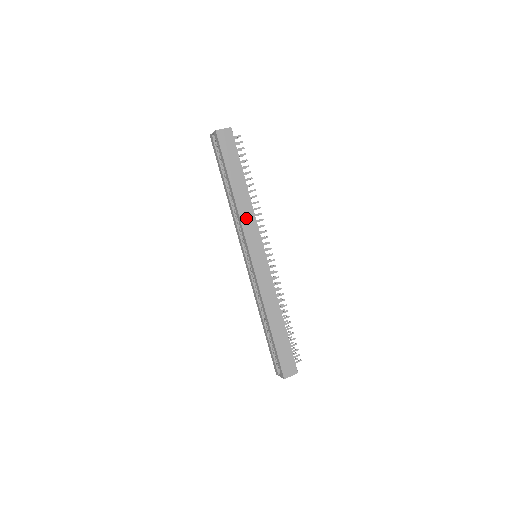
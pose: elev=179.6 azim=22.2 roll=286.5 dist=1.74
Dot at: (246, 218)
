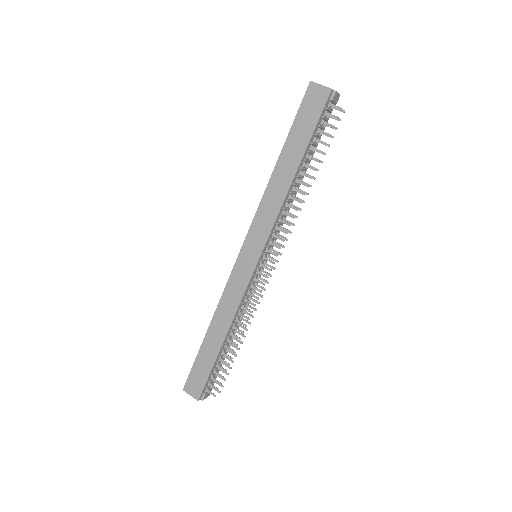
Dot at: (268, 206)
